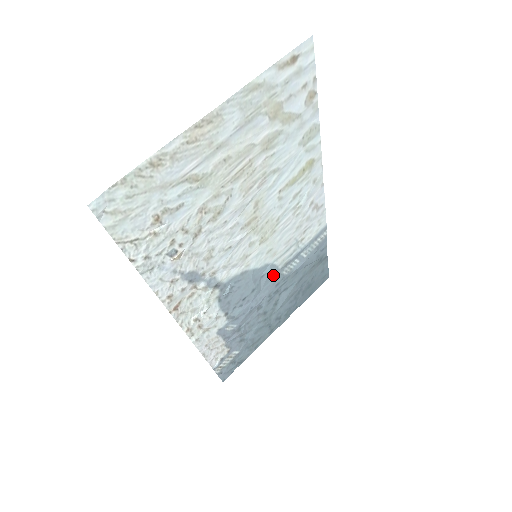
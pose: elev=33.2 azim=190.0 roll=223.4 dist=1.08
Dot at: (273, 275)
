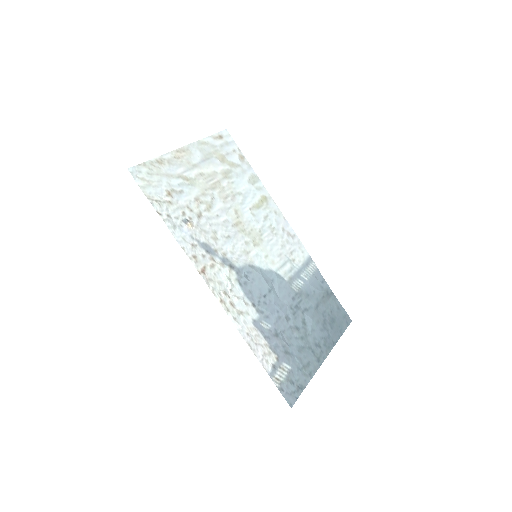
Dot at: (283, 285)
